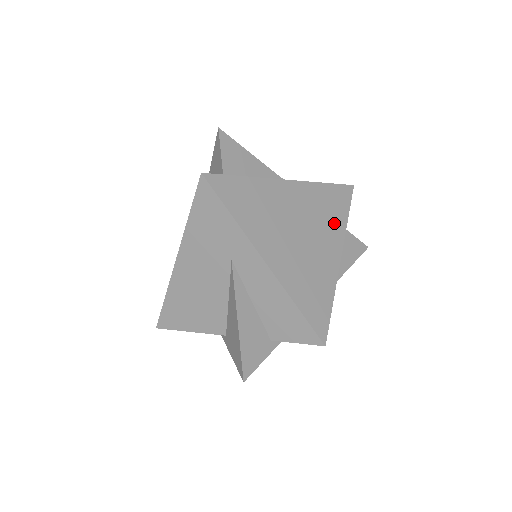
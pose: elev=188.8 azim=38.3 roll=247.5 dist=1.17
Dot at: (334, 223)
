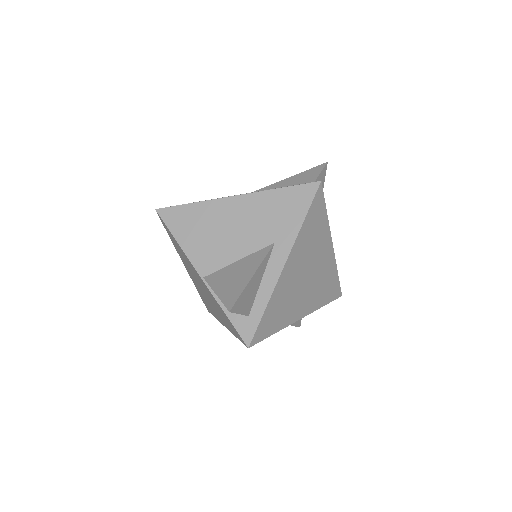
Dot at: (321, 234)
